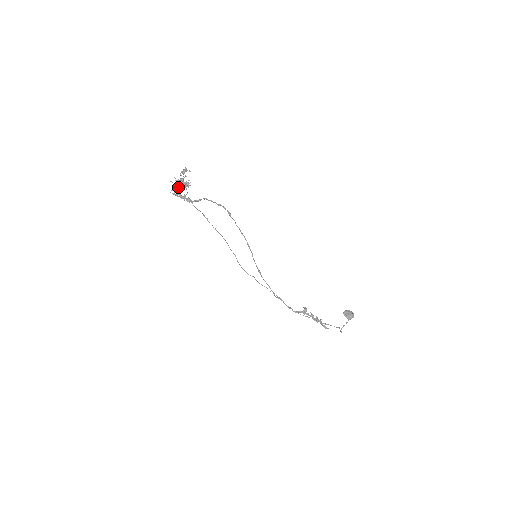
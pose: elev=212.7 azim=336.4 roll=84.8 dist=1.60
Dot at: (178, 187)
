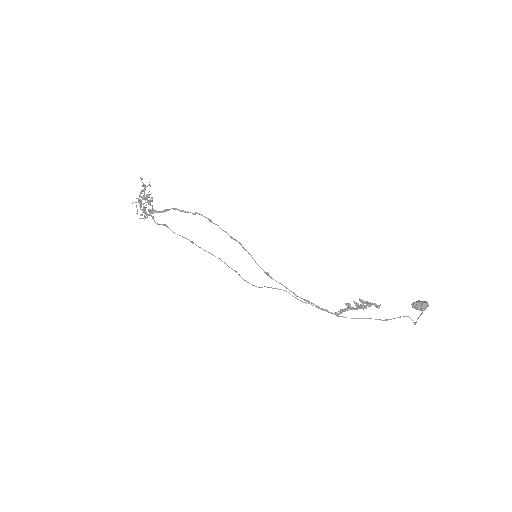
Dot at: occluded
